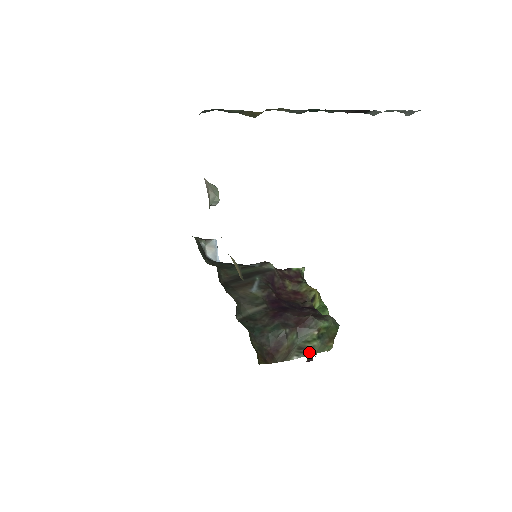
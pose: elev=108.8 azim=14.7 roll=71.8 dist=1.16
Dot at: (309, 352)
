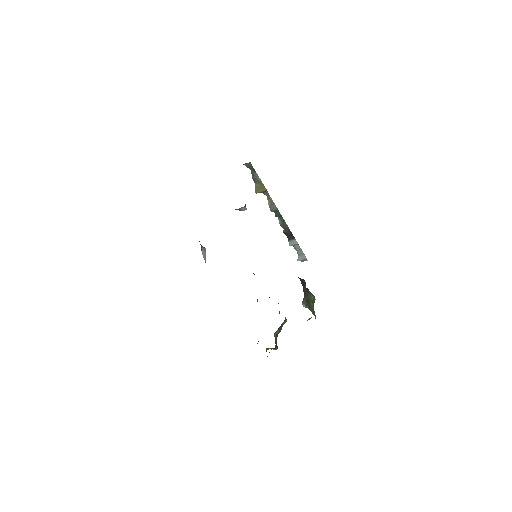
Dot at: (310, 308)
